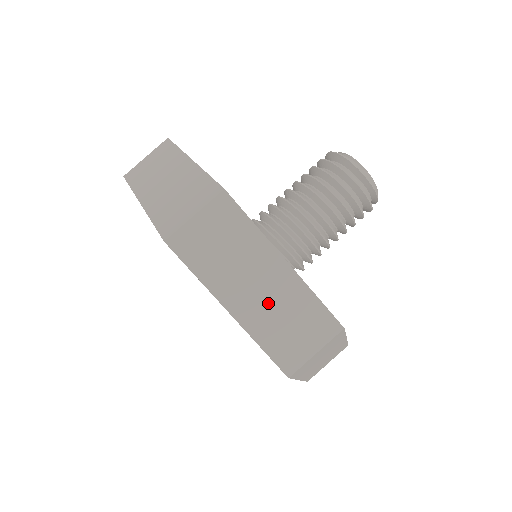
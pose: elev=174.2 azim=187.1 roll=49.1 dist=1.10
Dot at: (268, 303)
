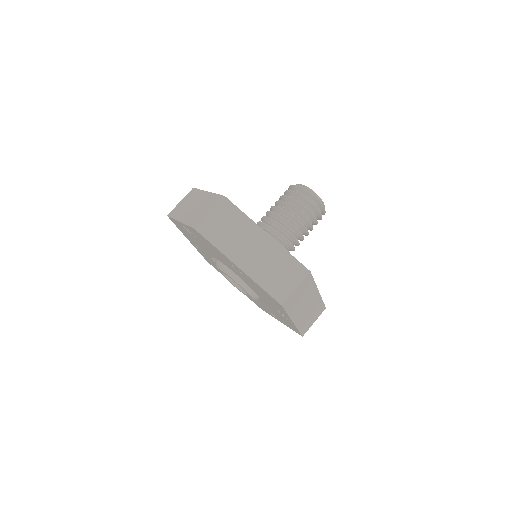
Dot at: (307, 312)
